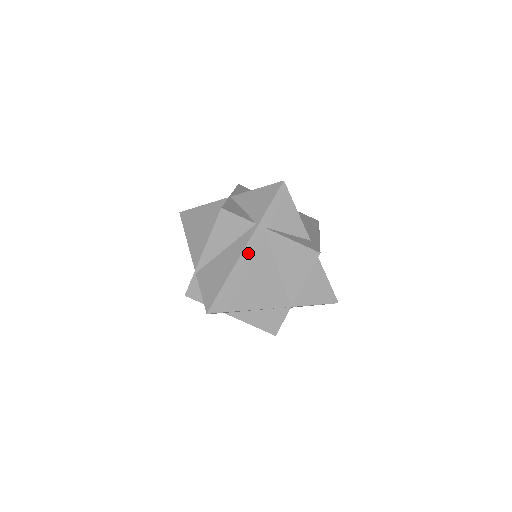
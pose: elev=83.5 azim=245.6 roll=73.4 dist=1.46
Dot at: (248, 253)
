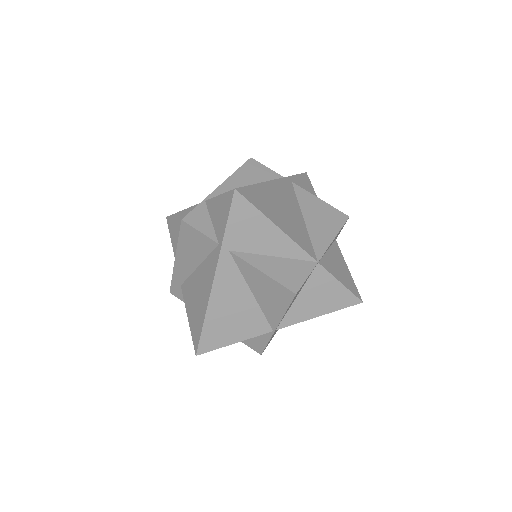
Dot at: (278, 185)
